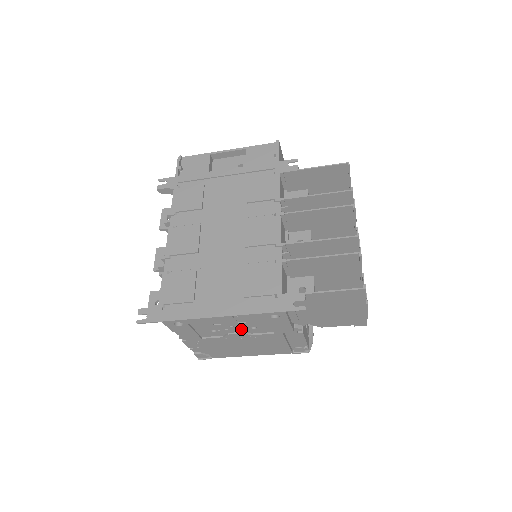
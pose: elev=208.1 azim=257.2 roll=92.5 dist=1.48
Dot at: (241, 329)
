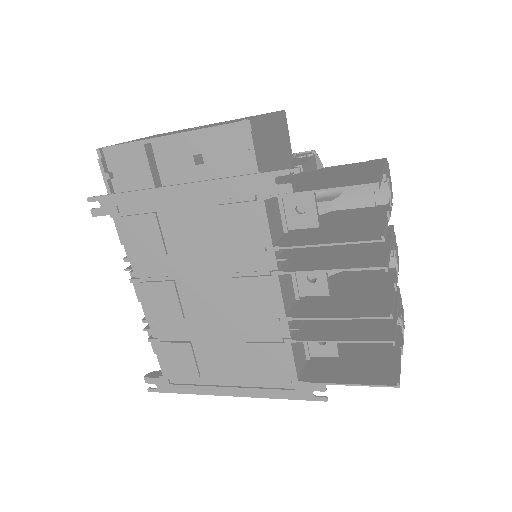
Dot at: occluded
